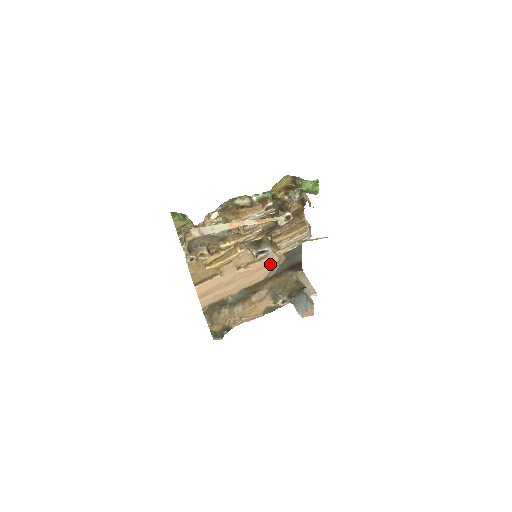
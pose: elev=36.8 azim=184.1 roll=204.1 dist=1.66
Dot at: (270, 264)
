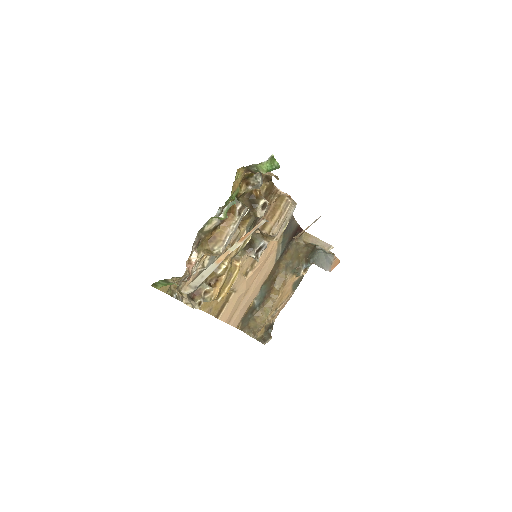
Dot at: (272, 249)
